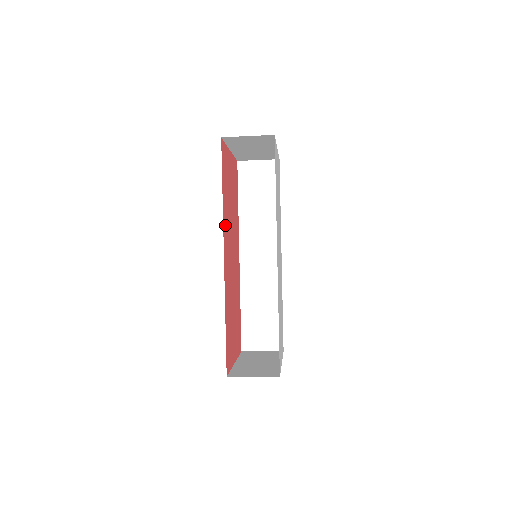
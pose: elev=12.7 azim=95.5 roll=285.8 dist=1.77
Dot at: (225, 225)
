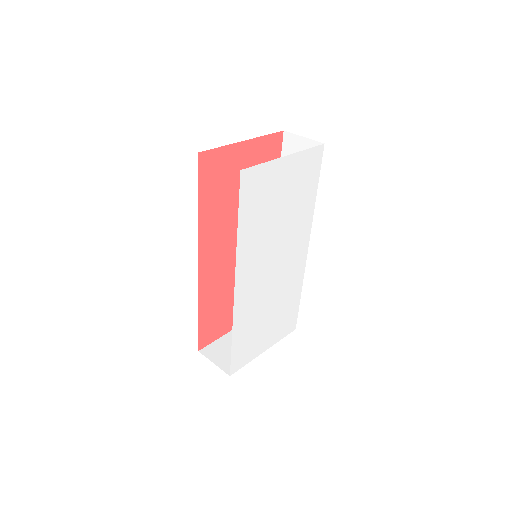
Dot at: (208, 233)
